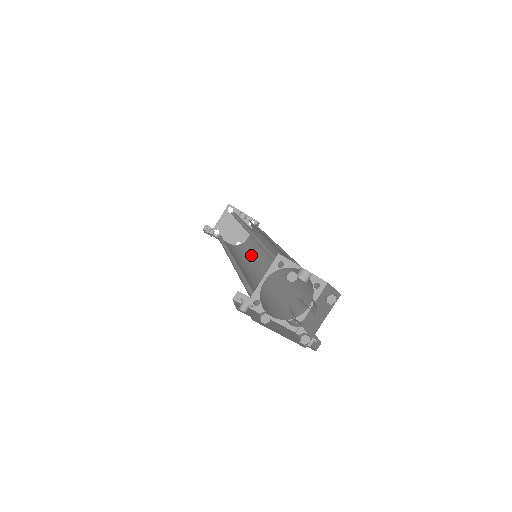
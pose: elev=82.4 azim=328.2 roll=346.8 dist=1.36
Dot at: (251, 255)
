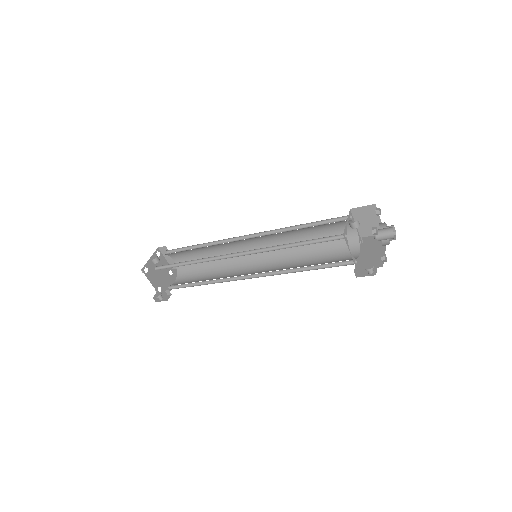
Dot at: (215, 262)
